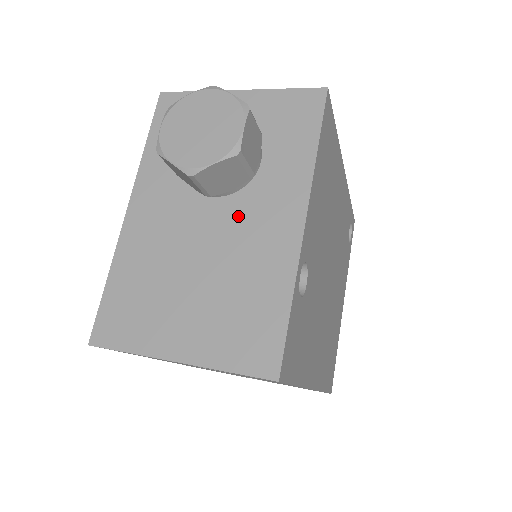
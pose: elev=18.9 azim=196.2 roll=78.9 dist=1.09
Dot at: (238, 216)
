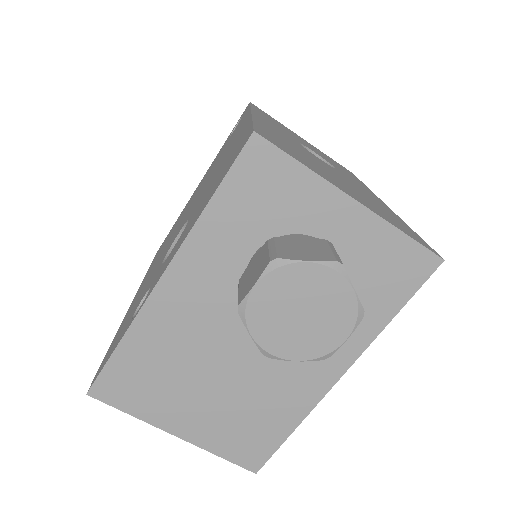
Dot at: occluded
